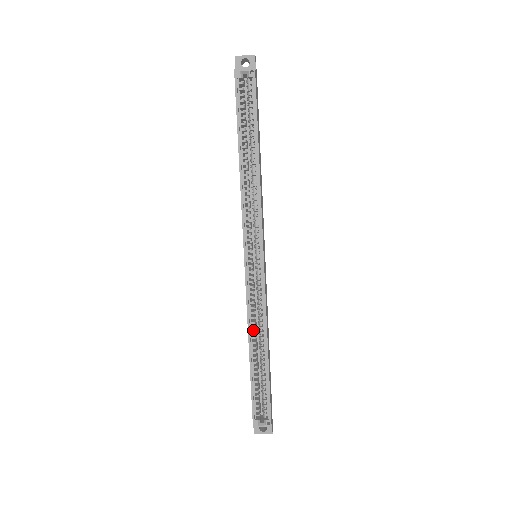
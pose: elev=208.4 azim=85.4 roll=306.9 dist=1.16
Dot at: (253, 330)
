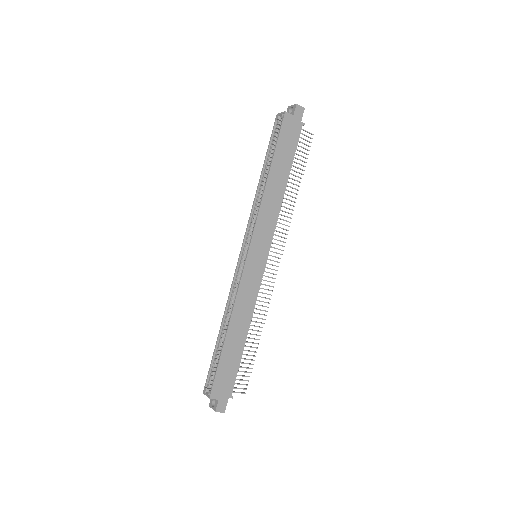
Dot at: occluded
